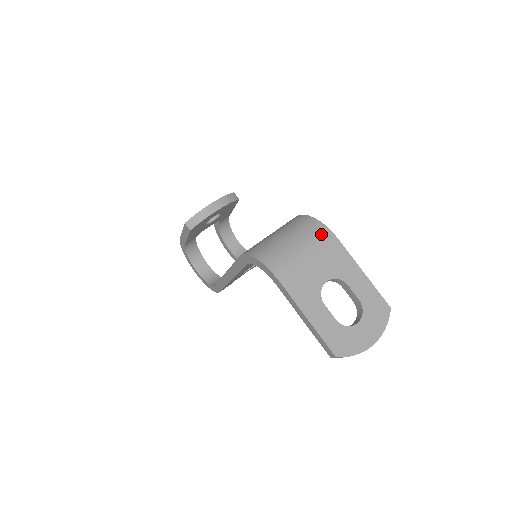
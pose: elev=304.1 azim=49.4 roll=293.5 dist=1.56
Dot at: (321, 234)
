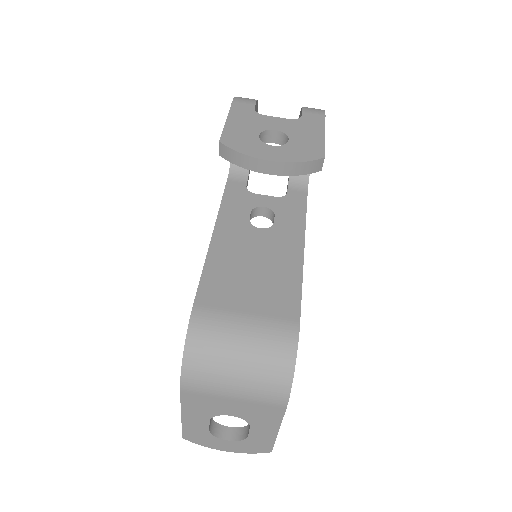
Dot at: (274, 395)
